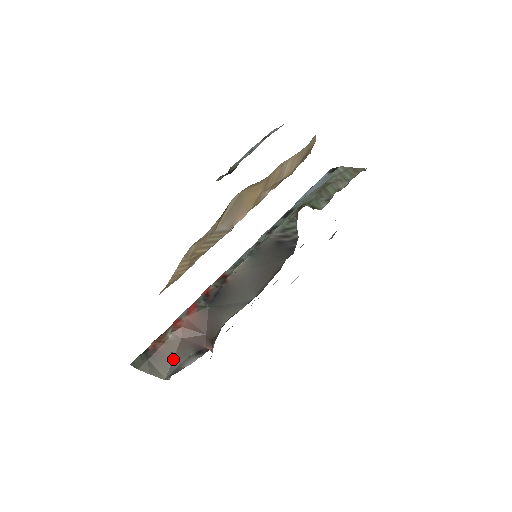
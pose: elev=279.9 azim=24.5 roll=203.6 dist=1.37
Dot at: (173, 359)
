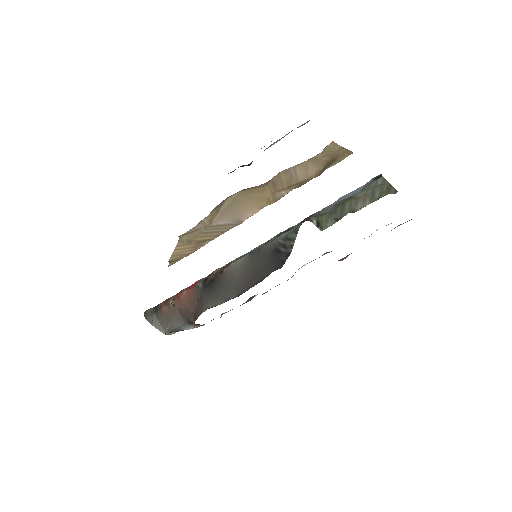
Dot at: (171, 321)
